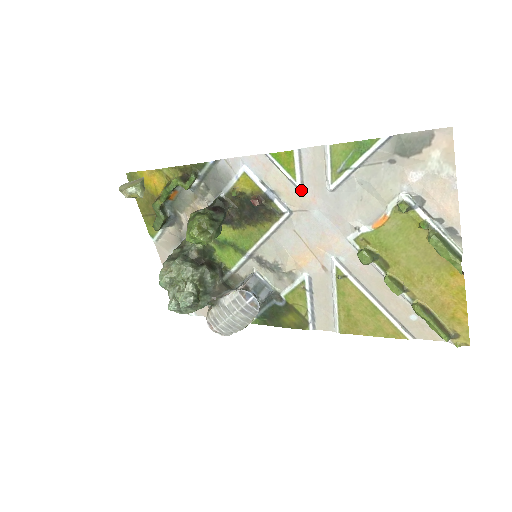
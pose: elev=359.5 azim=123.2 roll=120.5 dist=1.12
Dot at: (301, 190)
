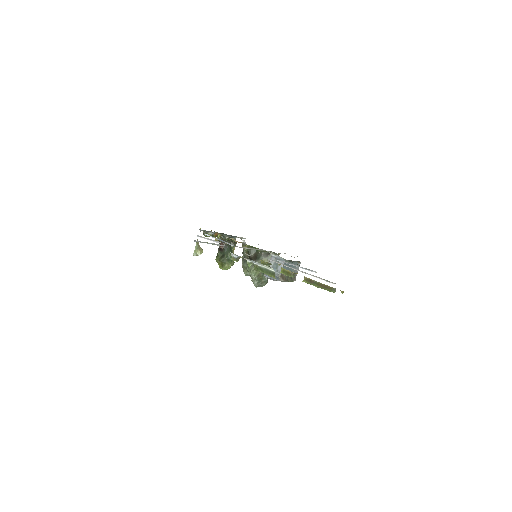
Dot at: occluded
